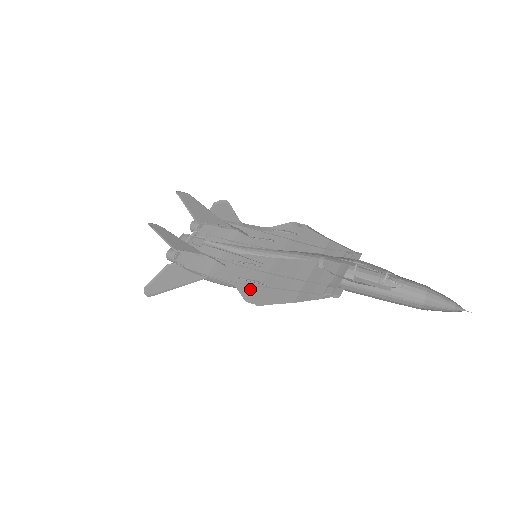
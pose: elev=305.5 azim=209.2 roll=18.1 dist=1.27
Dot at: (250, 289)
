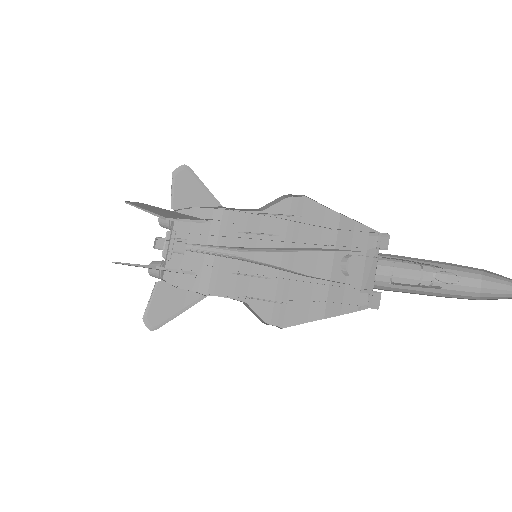
Dot at: (265, 305)
